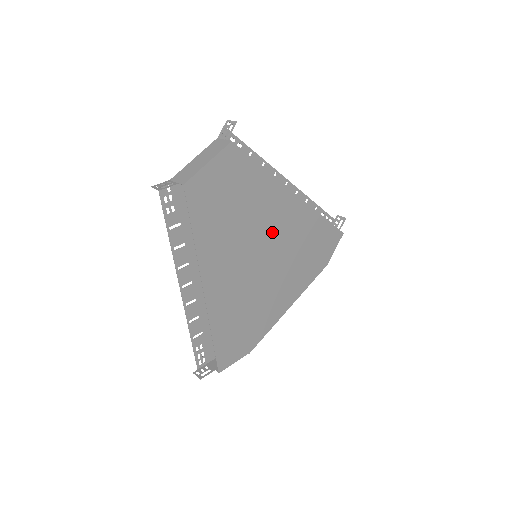
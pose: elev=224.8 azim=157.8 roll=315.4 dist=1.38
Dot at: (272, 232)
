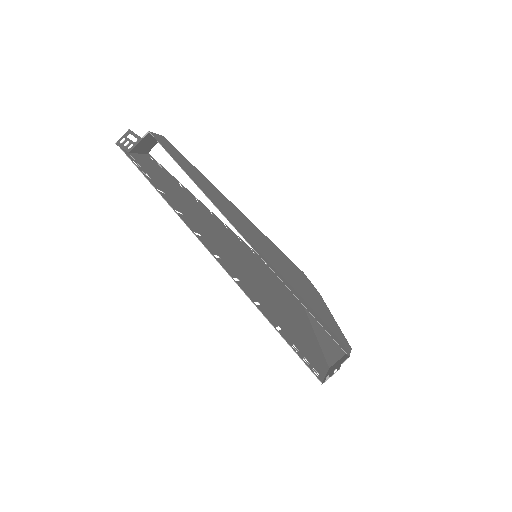
Dot at: (251, 228)
